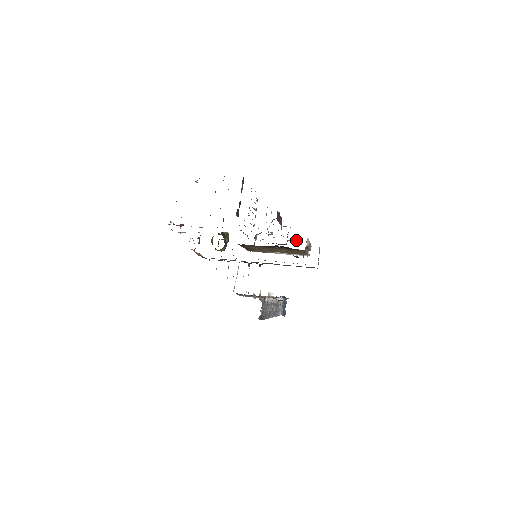
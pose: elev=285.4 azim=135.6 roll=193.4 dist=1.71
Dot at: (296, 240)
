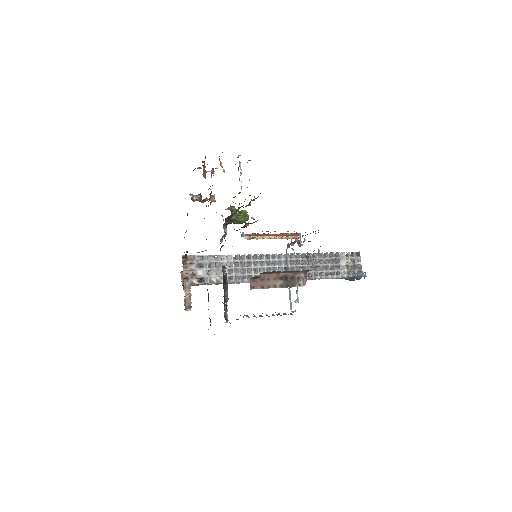
Dot at: (297, 294)
